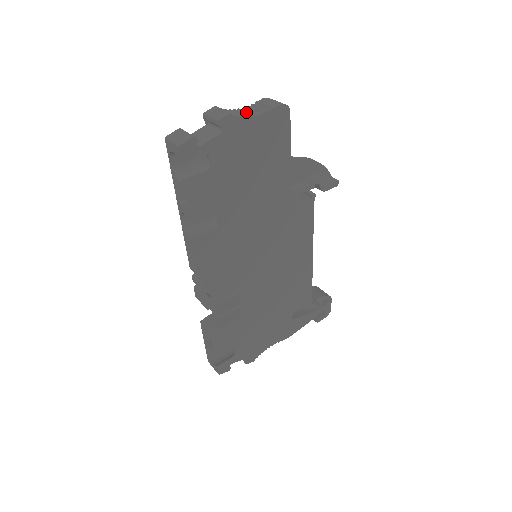
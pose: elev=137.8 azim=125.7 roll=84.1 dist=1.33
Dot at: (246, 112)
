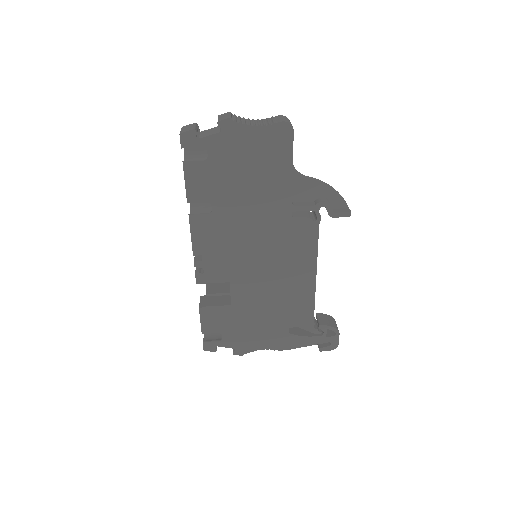
Dot at: (253, 122)
